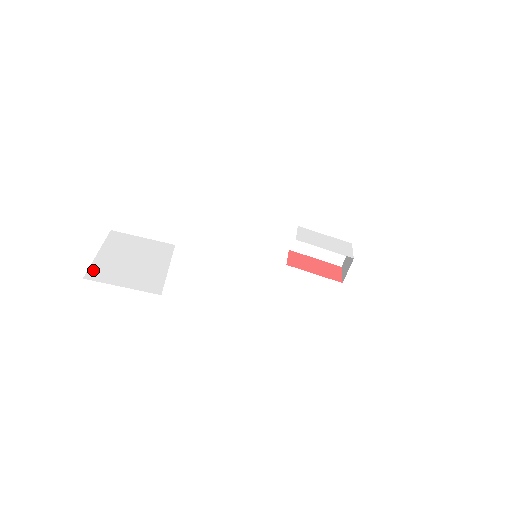
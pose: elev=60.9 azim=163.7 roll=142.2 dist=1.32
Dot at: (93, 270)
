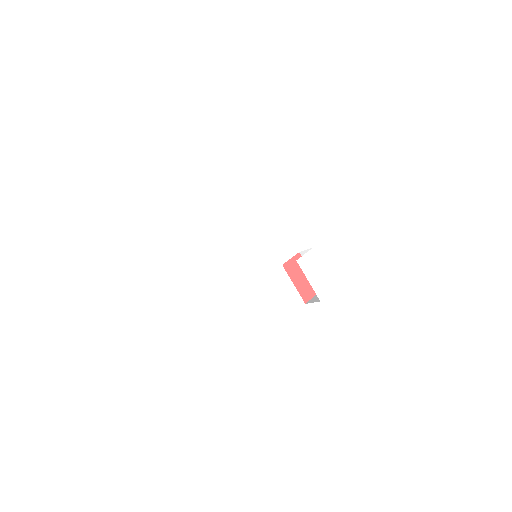
Dot at: (135, 219)
